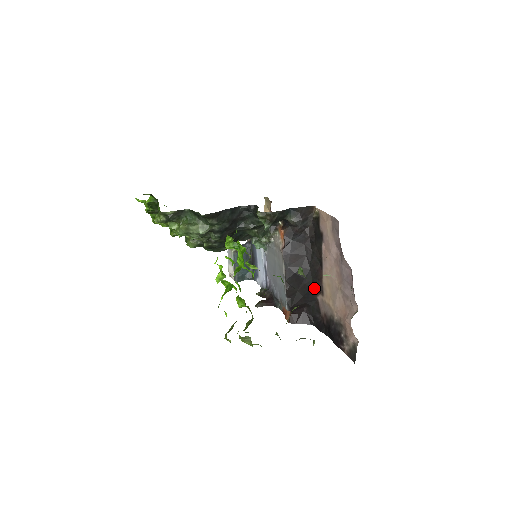
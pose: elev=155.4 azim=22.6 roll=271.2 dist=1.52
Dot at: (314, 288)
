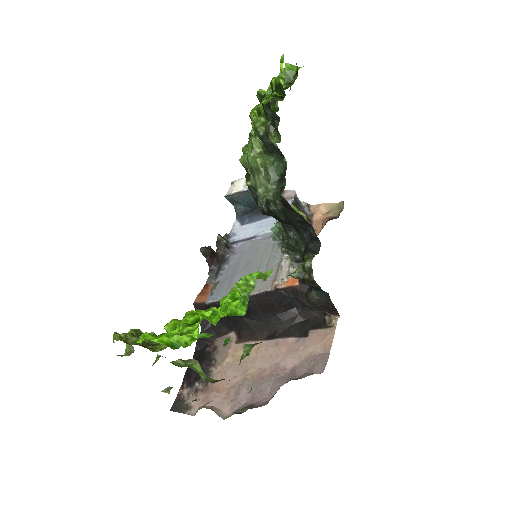
Dot at: (242, 329)
